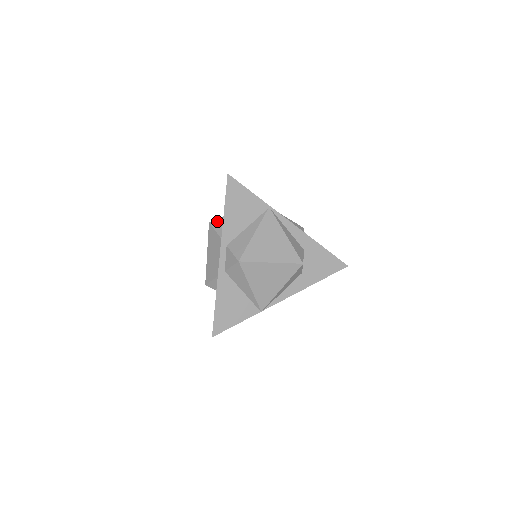
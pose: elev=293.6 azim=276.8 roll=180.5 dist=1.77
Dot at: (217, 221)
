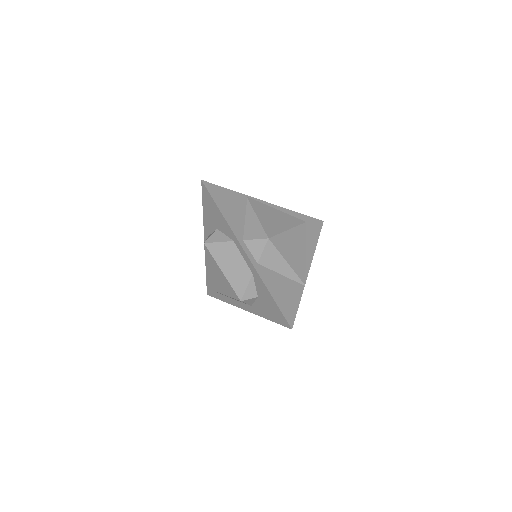
Dot at: (211, 236)
